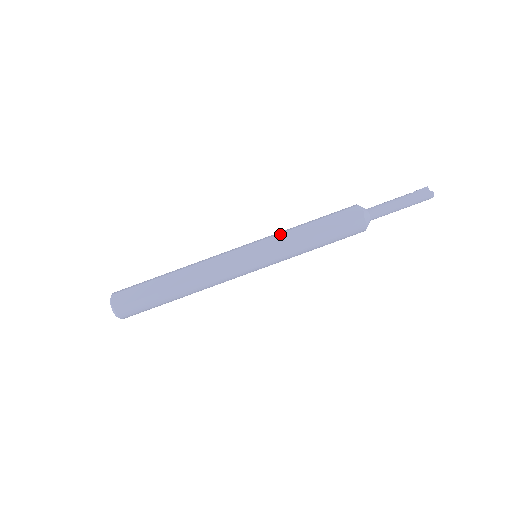
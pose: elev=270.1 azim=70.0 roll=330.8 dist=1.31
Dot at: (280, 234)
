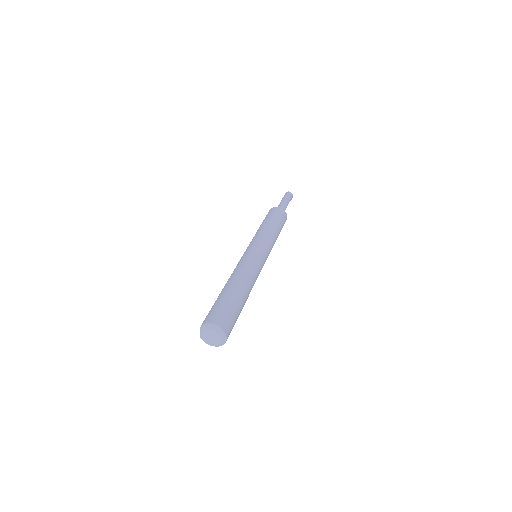
Dot at: occluded
